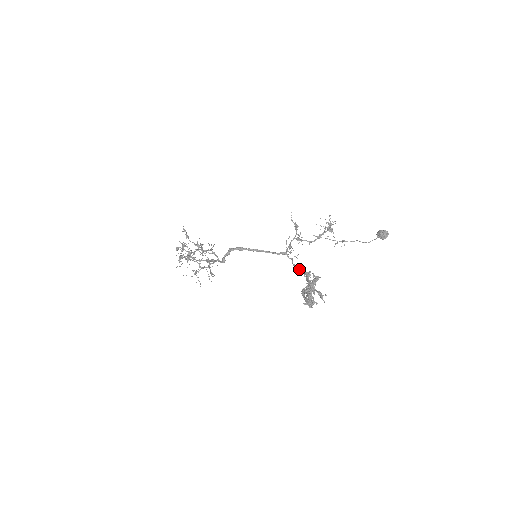
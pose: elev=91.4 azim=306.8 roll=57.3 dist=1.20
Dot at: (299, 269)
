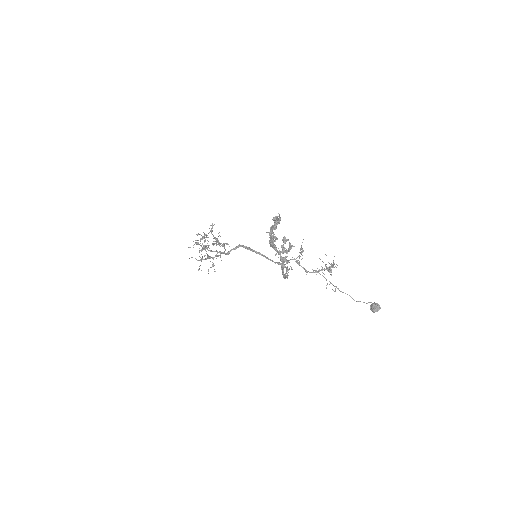
Dot at: (285, 275)
